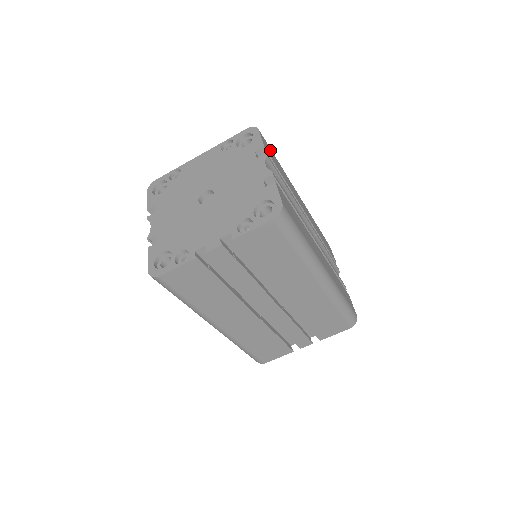
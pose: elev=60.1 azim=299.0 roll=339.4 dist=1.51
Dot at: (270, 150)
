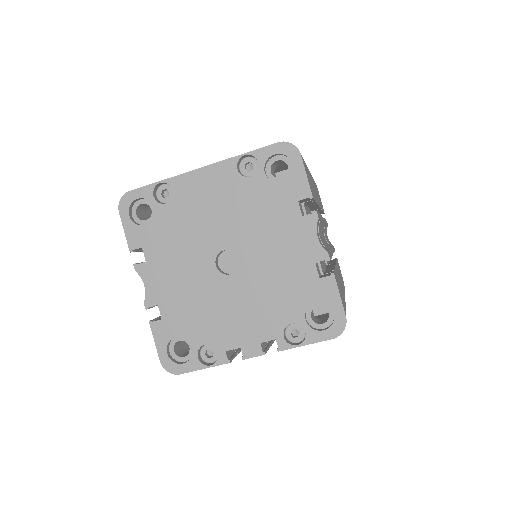
Dot at: (306, 169)
